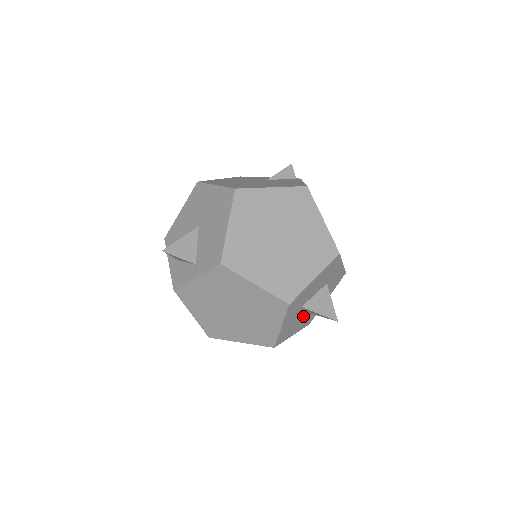
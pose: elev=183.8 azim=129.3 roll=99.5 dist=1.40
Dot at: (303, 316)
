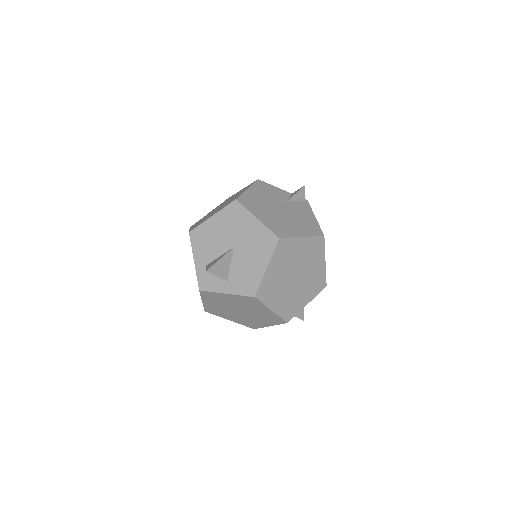
Dot at: occluded
